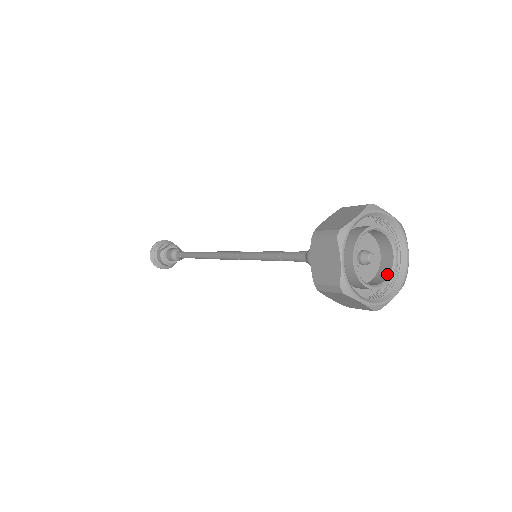
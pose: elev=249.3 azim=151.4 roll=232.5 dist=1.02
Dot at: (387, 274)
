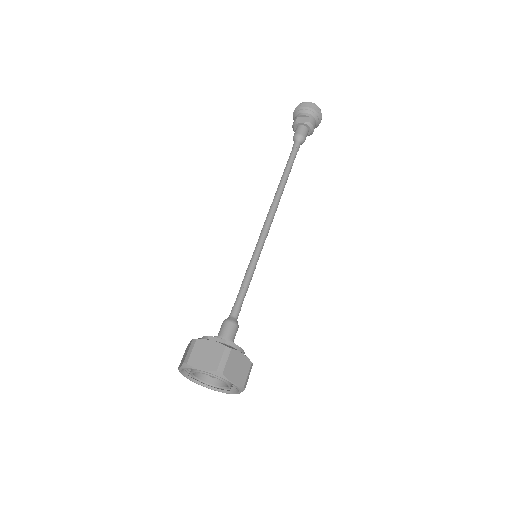
Dot at: (220, 385)
